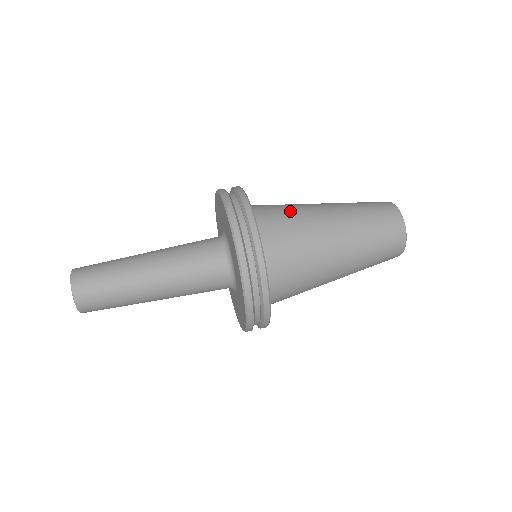
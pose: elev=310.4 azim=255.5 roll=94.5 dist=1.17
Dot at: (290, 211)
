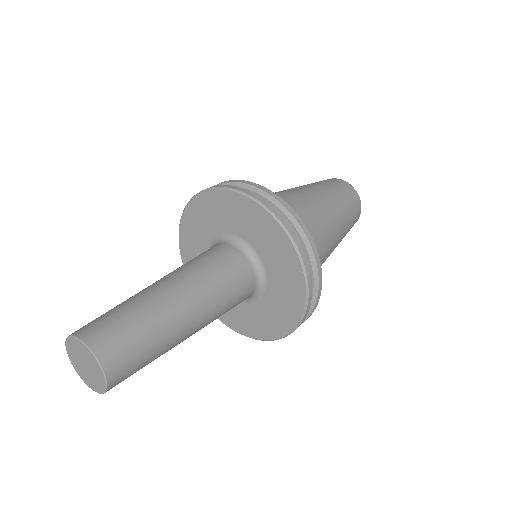
Dot at: occluded
